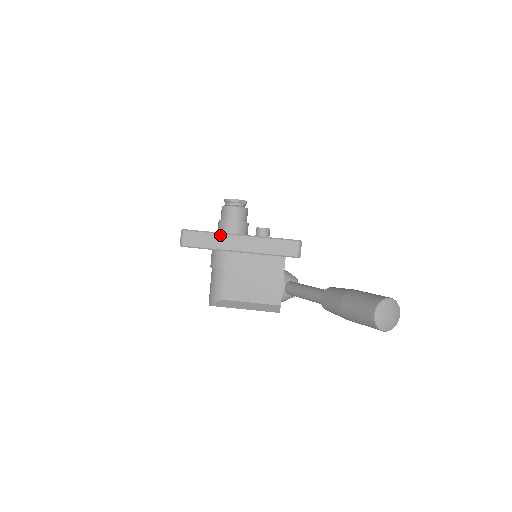
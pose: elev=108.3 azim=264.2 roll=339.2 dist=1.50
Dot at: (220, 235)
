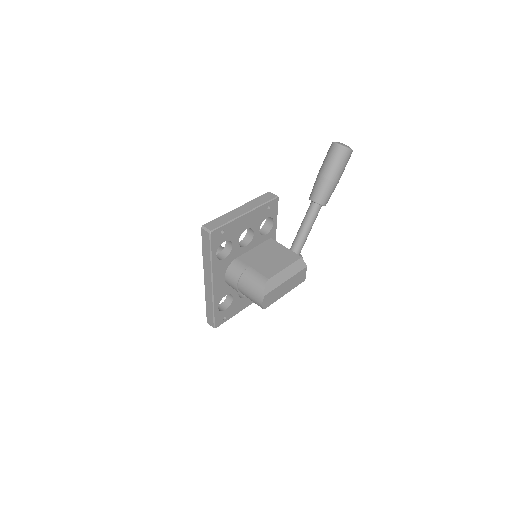
Dot at: (226, 214)
